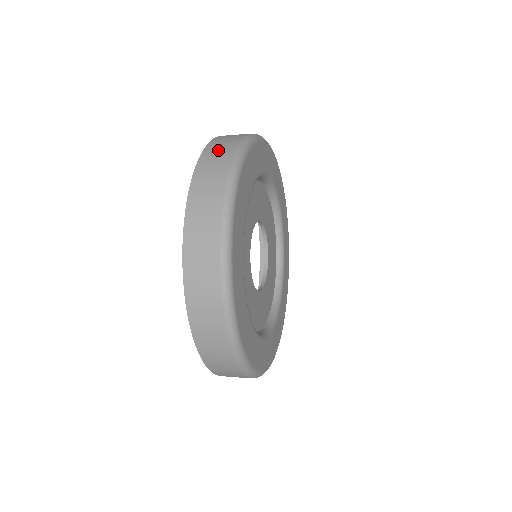
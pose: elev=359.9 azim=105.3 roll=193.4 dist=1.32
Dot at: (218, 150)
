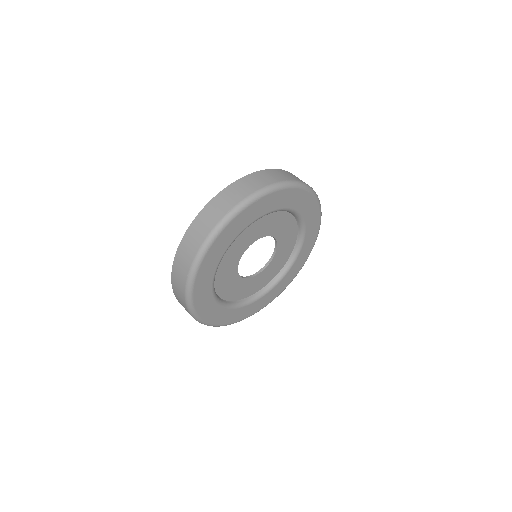
Dot at: (179, 270)
